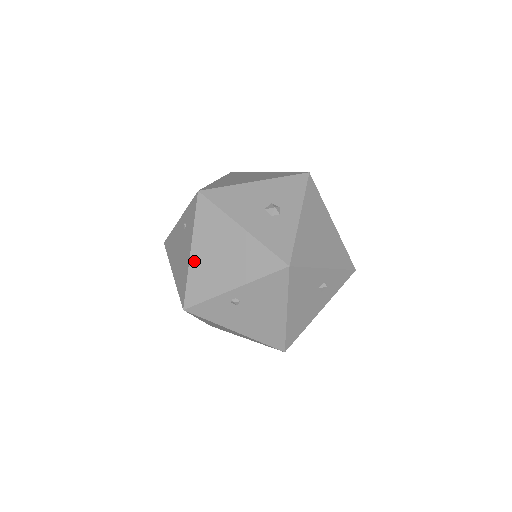
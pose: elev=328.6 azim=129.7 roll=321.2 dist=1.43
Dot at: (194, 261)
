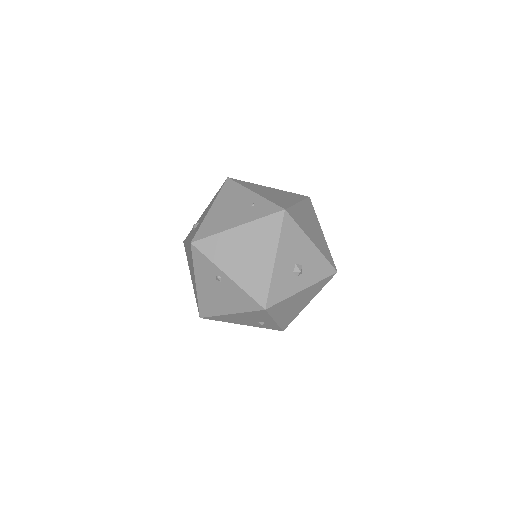
Dot at: (231, 233)
